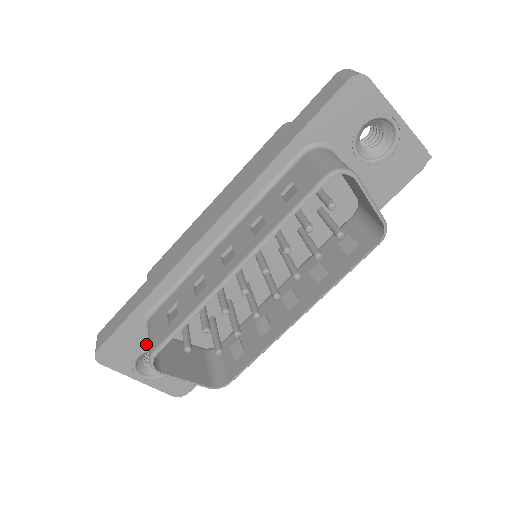
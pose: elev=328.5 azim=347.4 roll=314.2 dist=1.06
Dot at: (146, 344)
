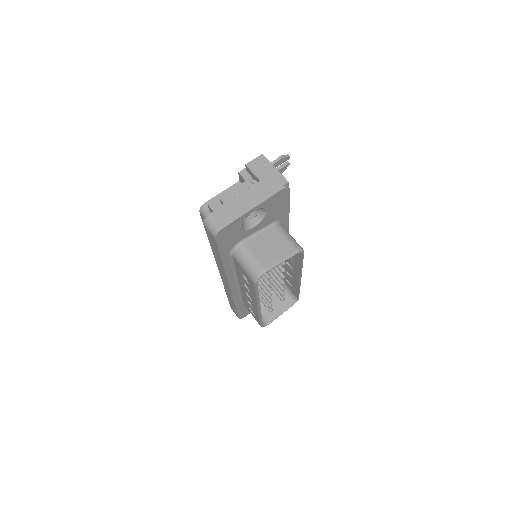
Dot at: occluded
